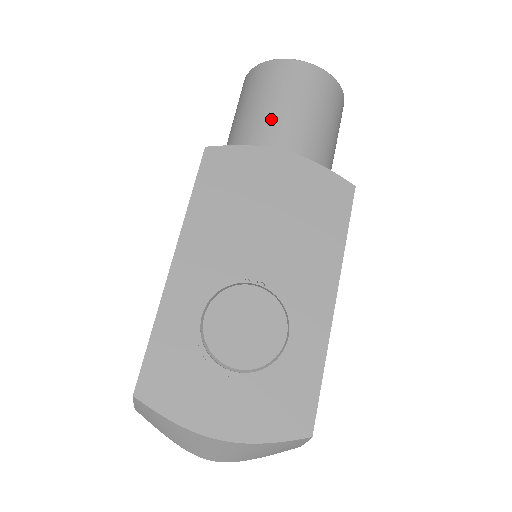
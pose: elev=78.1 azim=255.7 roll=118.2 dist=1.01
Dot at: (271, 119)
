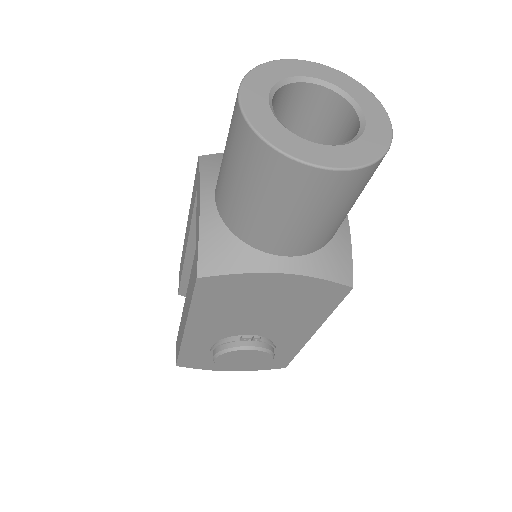
Dot at: (272, 230)
